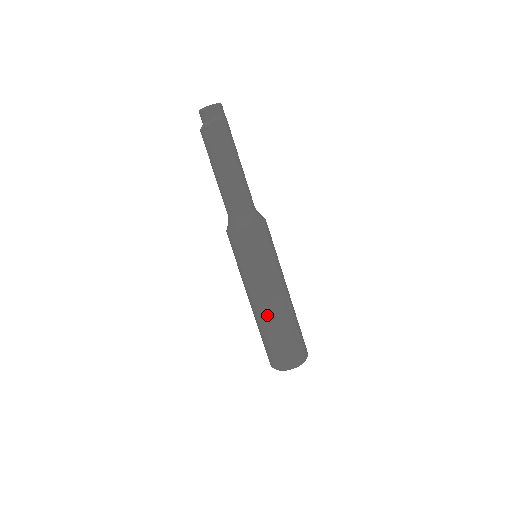
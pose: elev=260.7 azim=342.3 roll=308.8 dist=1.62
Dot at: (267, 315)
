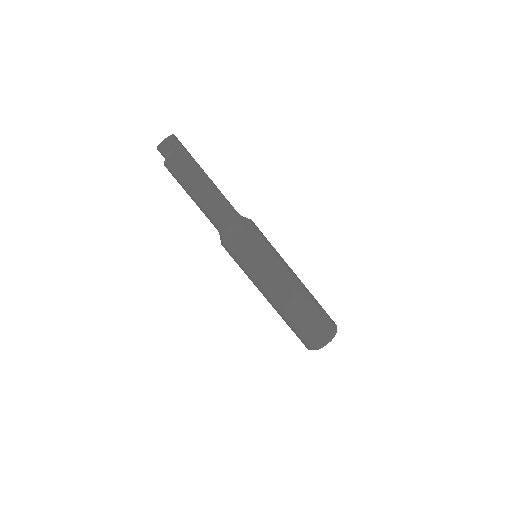
Dot at: (282, 307)
